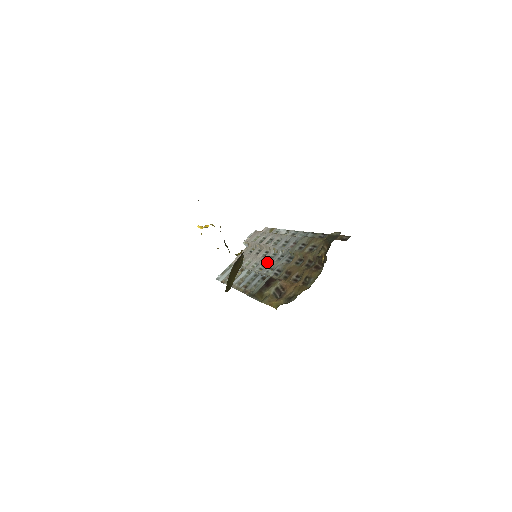
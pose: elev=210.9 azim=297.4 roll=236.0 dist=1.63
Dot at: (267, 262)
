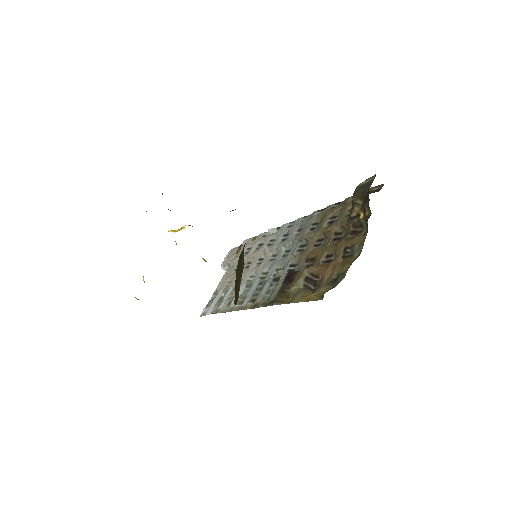
Dot at: (268, 266)
